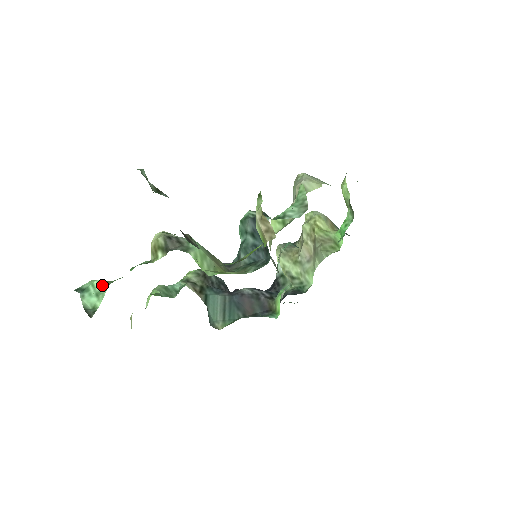
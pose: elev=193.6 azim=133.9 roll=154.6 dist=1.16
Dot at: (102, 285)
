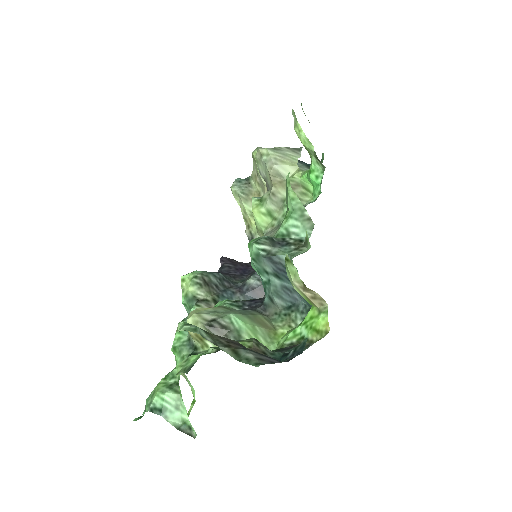
Dot at: (174, 397)
